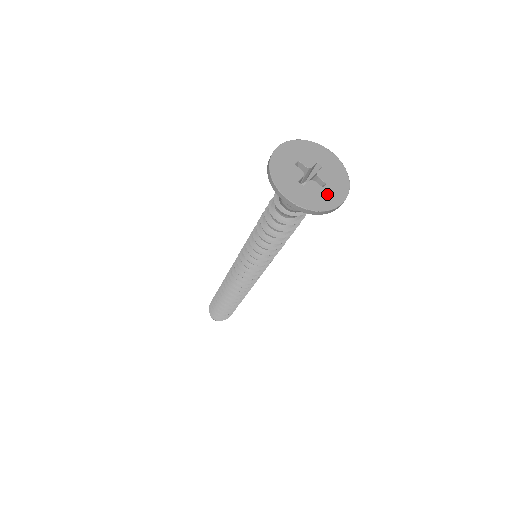
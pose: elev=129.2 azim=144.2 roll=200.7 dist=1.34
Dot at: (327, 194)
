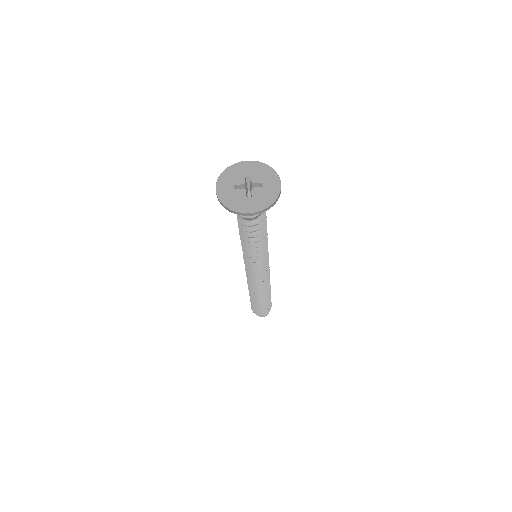
Dot at: (244, 202)
